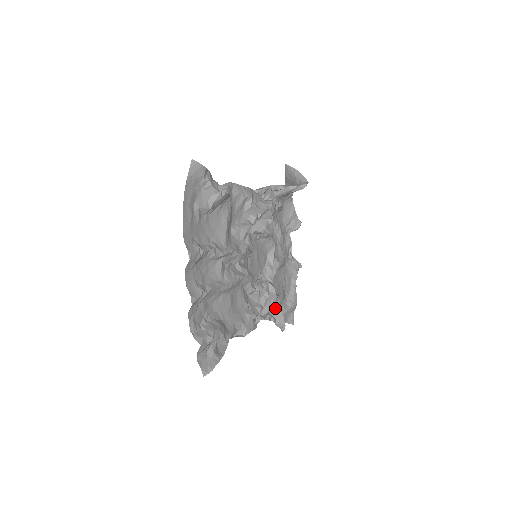
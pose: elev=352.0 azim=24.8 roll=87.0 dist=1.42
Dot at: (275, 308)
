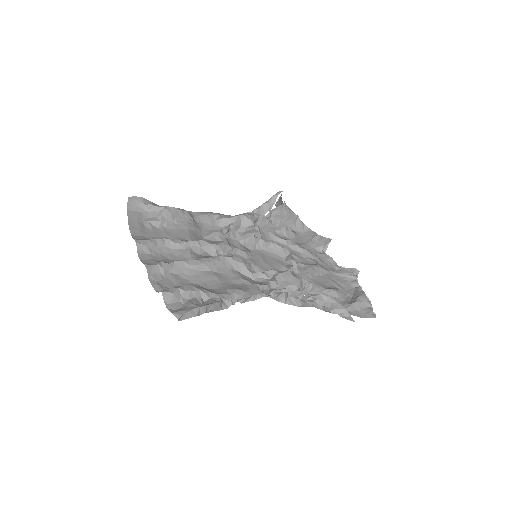
Dot at: (298, 283)
